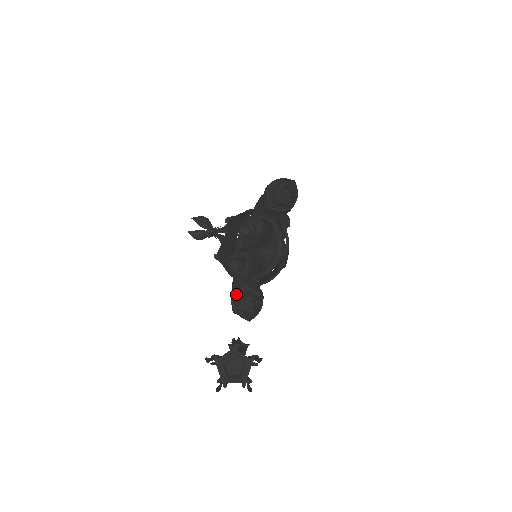
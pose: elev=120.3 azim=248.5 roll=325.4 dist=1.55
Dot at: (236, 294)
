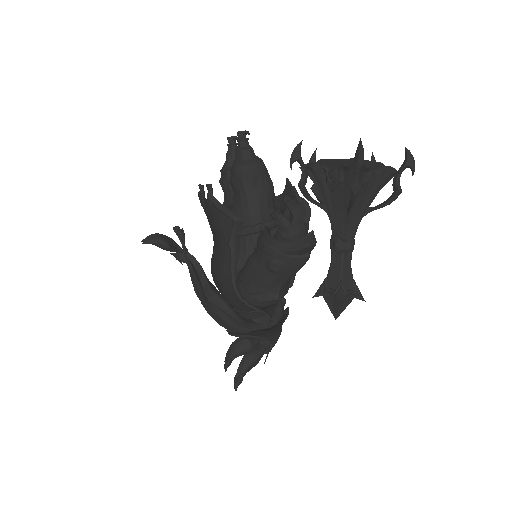
Dot at: (264, 226)
